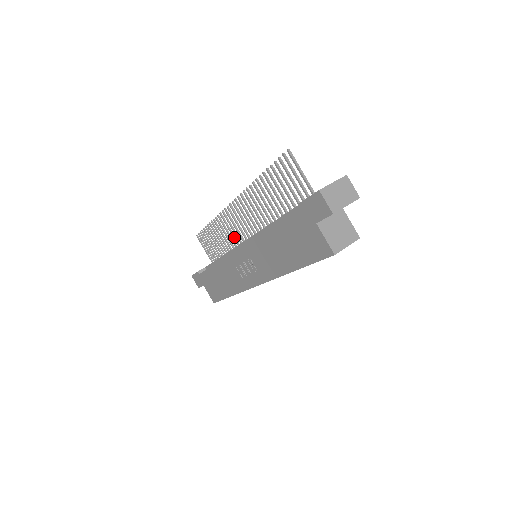
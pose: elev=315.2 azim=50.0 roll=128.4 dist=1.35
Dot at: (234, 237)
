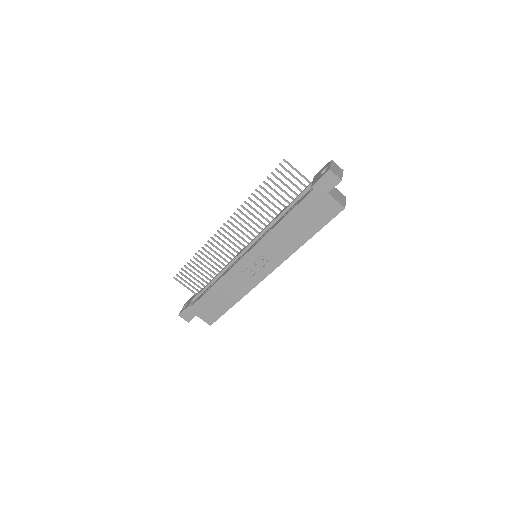
Dot at: (225, 254)
